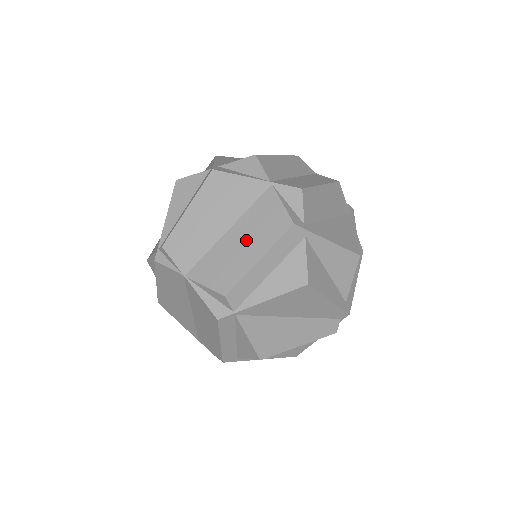
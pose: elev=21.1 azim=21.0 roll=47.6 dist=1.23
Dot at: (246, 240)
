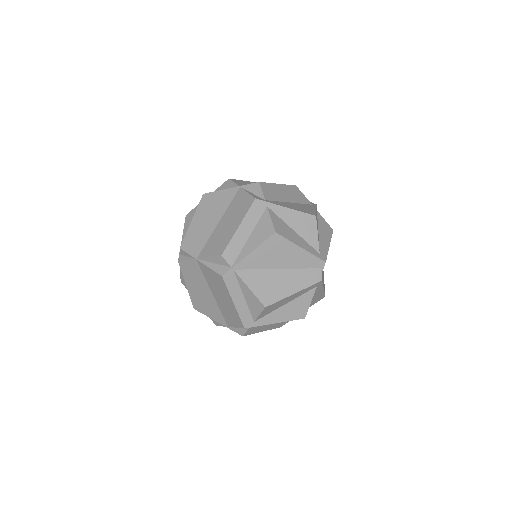
Dot at: (230, 221)
